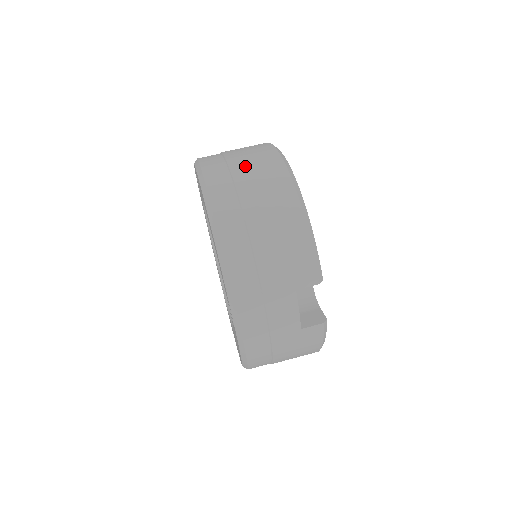
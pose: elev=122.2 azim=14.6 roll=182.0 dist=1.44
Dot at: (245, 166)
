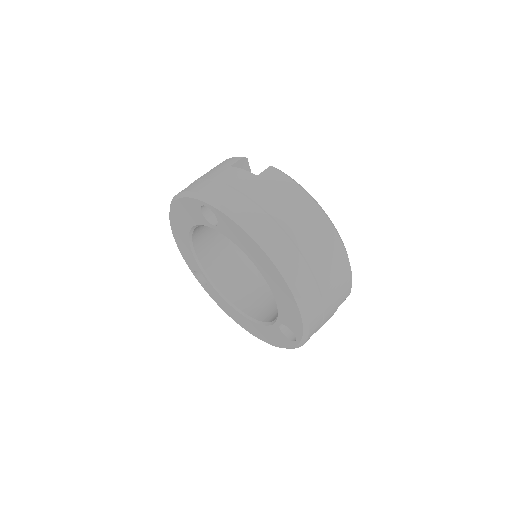
Dot at: (298, 227)
